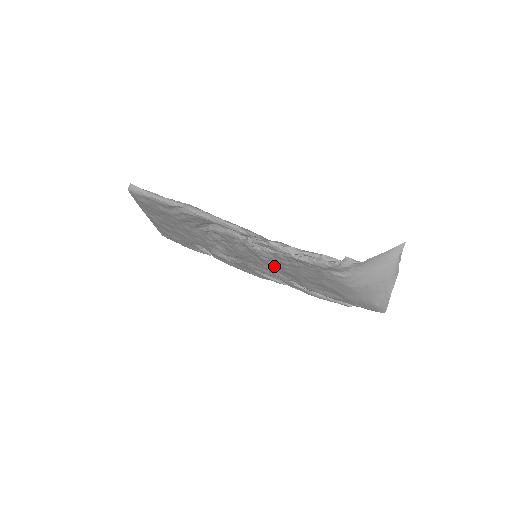
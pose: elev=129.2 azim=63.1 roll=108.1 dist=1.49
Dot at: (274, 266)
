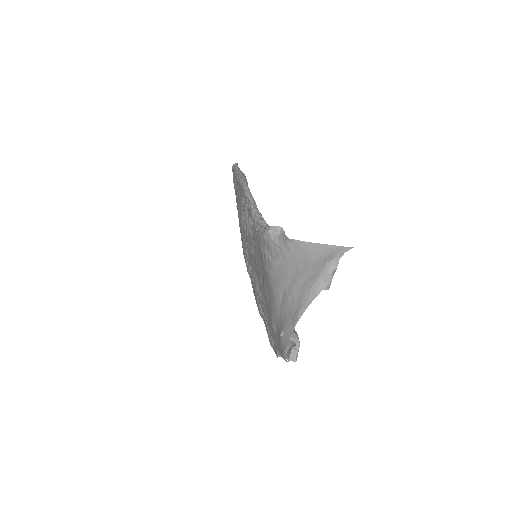
Dot at: (255, 264)
